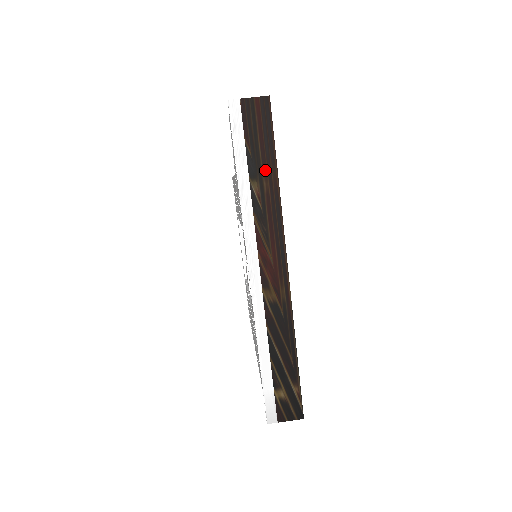
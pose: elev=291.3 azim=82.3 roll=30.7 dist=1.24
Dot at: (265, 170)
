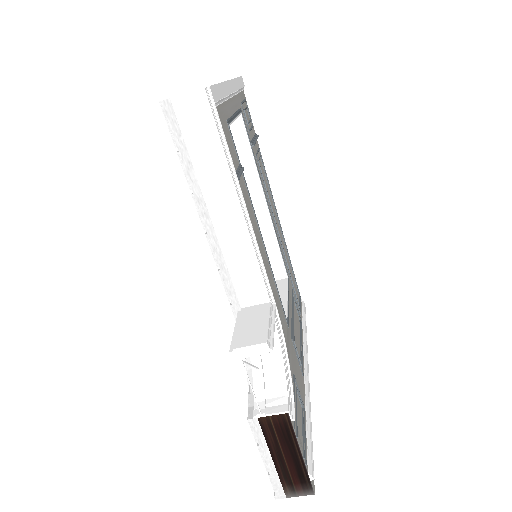
Dot at: occluded
